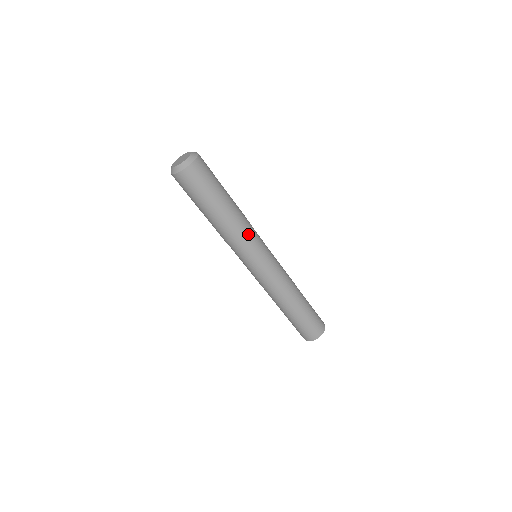
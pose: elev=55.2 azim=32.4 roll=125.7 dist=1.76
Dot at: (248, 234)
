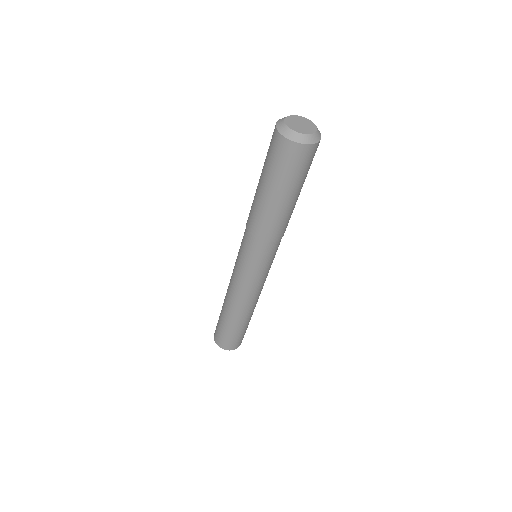
Dot at: (282, 236)
